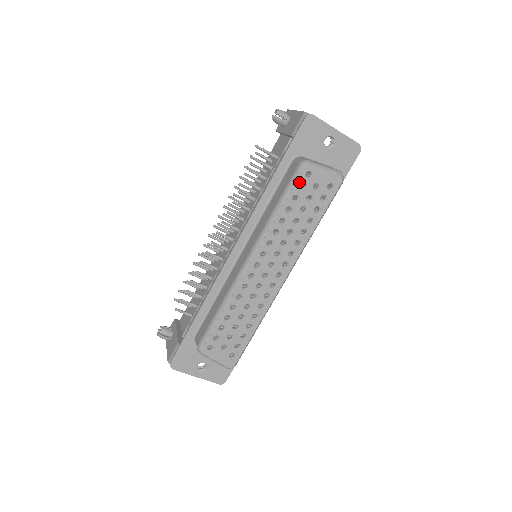
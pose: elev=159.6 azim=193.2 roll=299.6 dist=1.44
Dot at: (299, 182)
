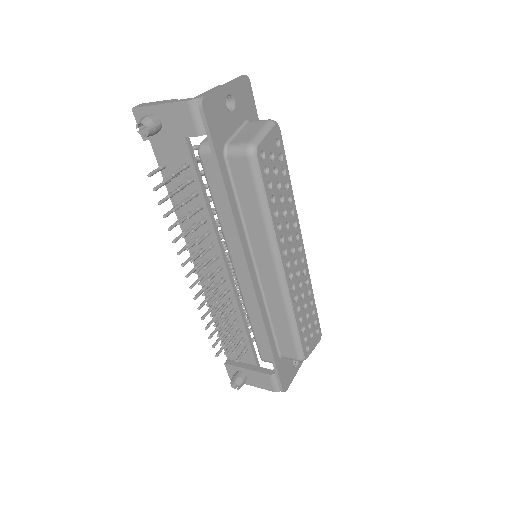
Dot at: (263, 170)
